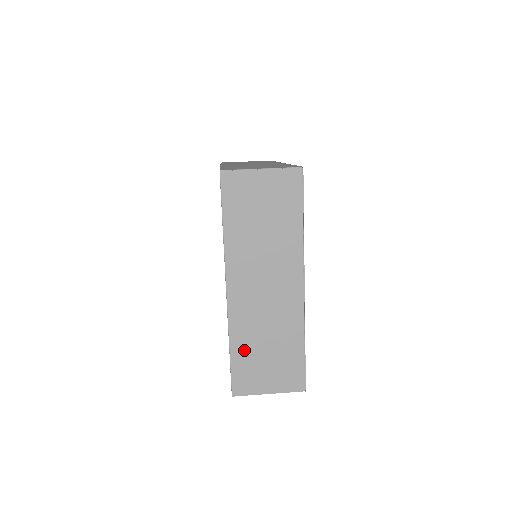
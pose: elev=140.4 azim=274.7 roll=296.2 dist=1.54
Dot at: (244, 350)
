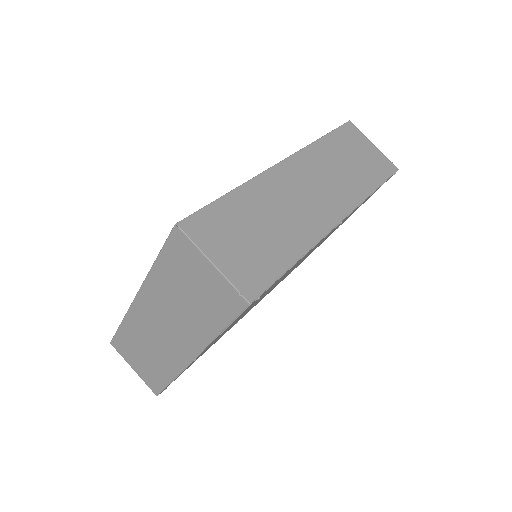
Dot at: (130, 335)
